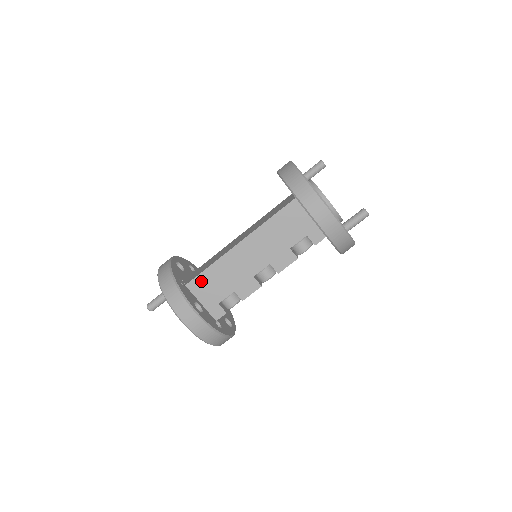
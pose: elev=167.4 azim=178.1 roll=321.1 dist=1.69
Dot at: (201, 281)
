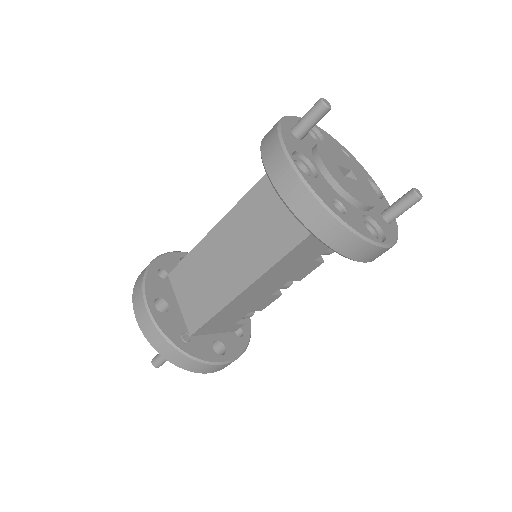
Dot at: (208, 326)
